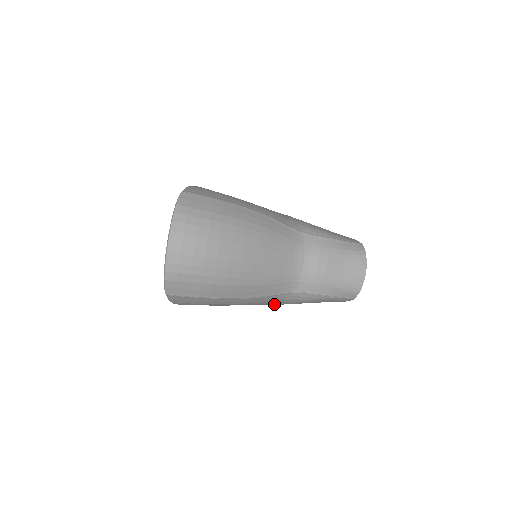
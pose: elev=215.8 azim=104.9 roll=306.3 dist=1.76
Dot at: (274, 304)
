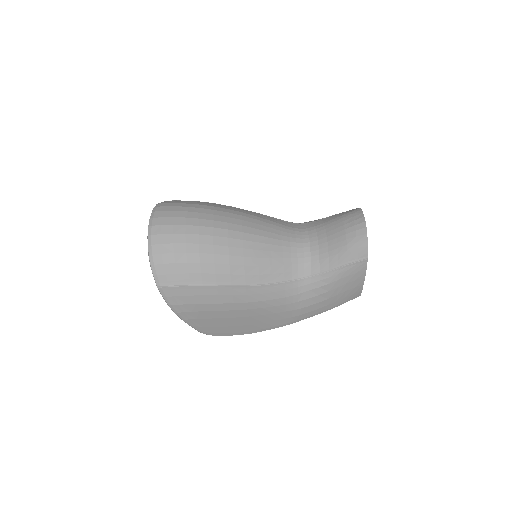
Dot at: (296, 313)
